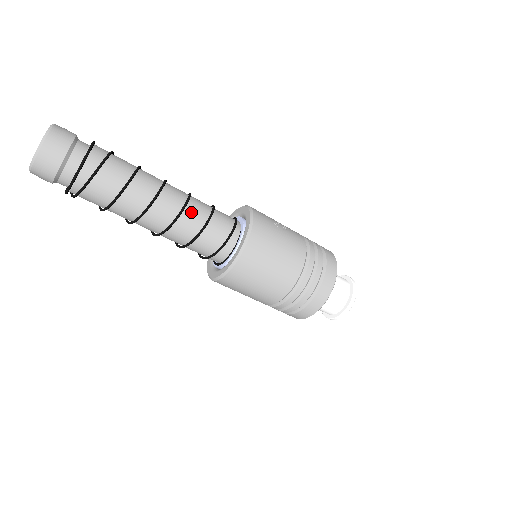
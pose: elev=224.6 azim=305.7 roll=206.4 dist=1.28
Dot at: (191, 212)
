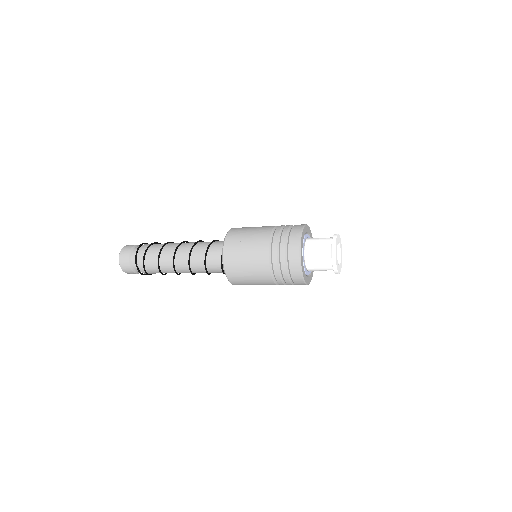
Dot at: (195, 263)
